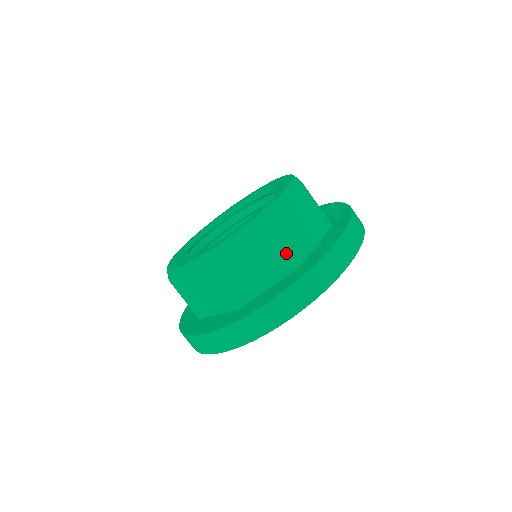
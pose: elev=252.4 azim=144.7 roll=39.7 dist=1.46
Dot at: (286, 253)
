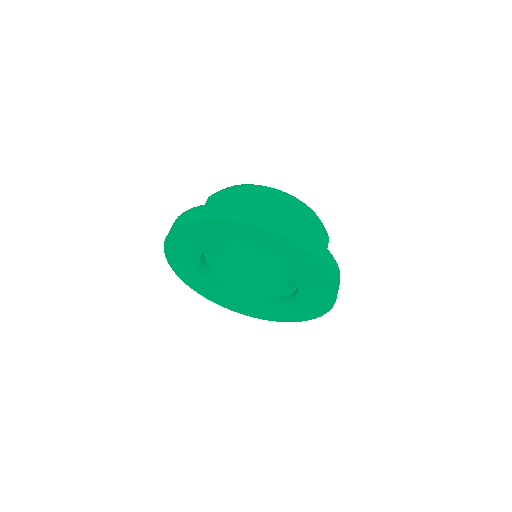
Dot at: occluded
